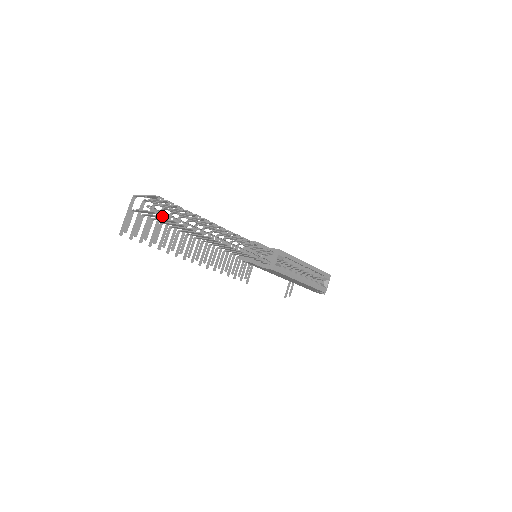
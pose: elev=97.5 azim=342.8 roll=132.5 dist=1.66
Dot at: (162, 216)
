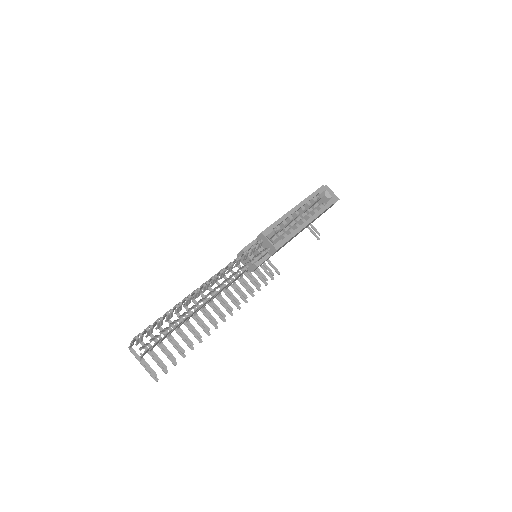
Dot at: occluded
